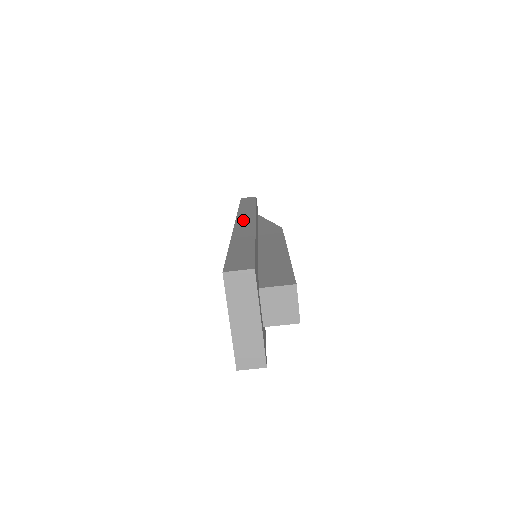
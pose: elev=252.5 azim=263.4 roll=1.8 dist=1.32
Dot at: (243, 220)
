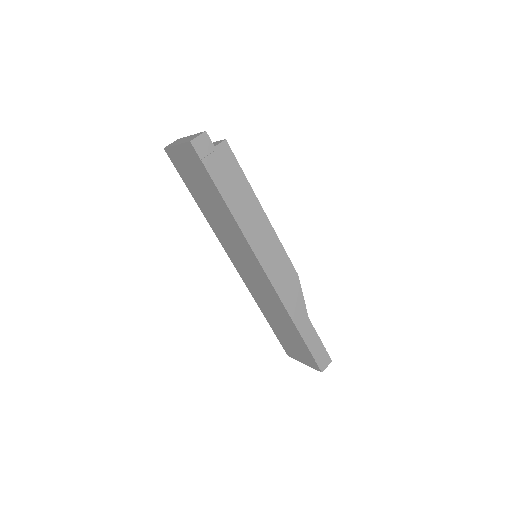
Dot at: occluded
